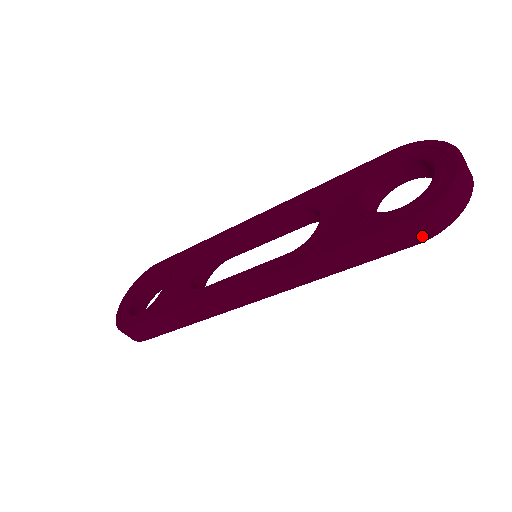
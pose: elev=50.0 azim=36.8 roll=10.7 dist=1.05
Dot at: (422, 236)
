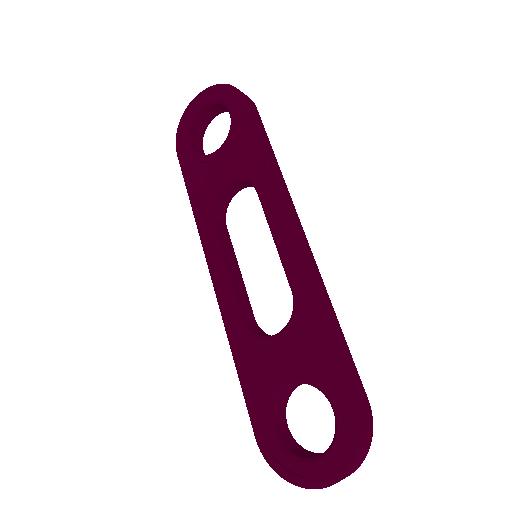
Dot at: occluded
